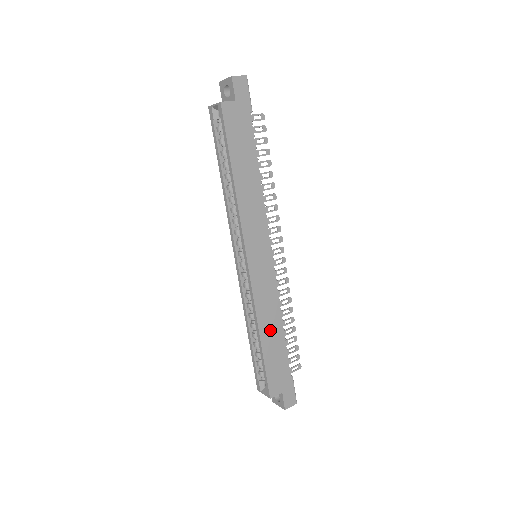
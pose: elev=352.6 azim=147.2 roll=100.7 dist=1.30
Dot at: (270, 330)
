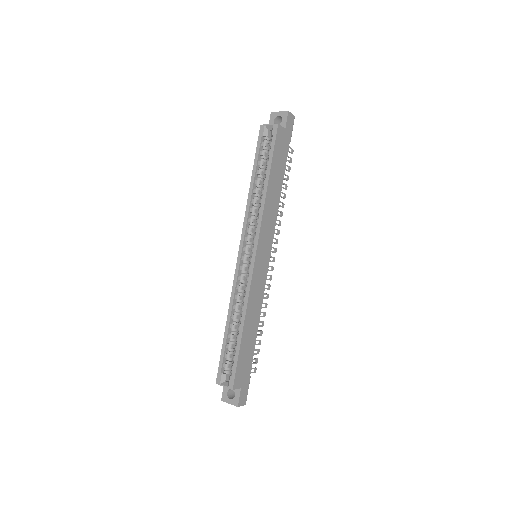
Dot at: (251, 324)
